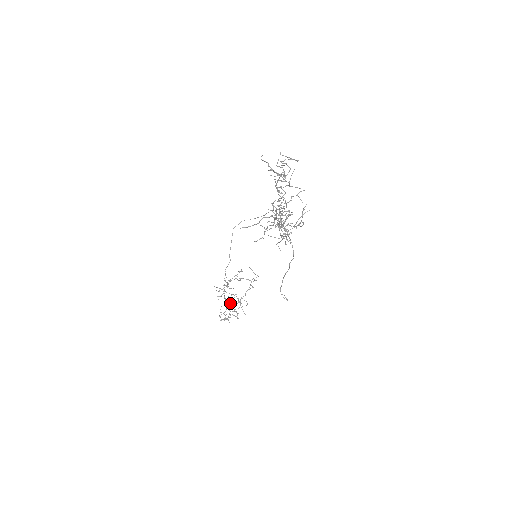
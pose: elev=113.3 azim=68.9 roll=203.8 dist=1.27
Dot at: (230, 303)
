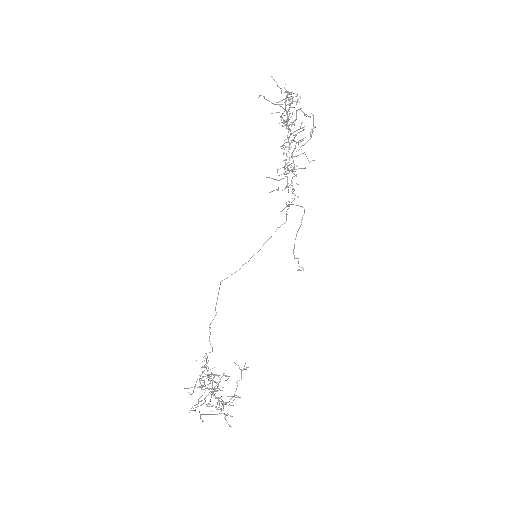
Dot at: (207, 414)
